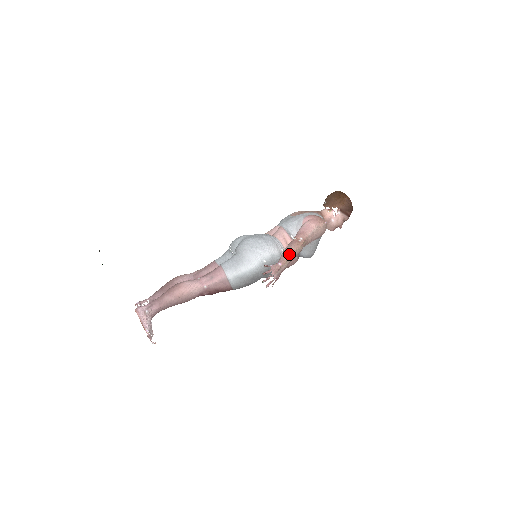
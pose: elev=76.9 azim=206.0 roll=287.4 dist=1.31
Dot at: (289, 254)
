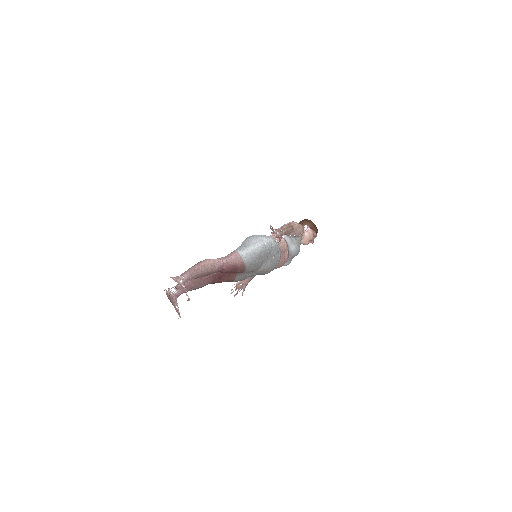
Dot at: (284, 227)
